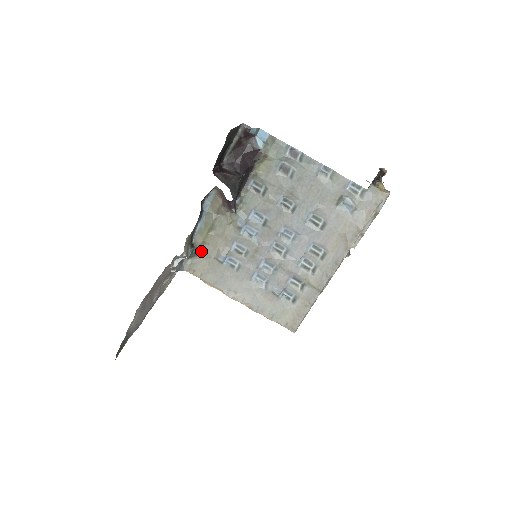
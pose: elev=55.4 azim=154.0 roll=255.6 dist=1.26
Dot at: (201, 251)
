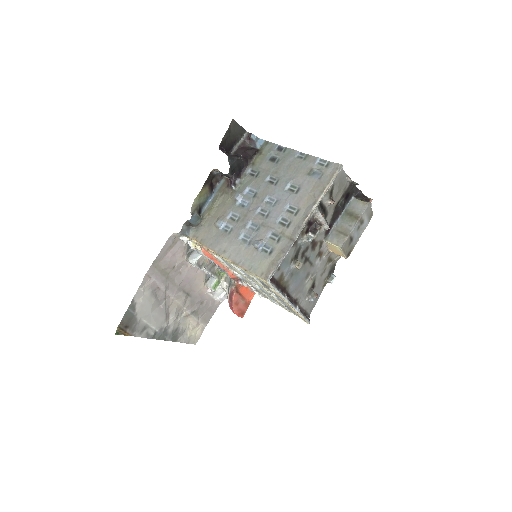
Dot at: (205, 221)
